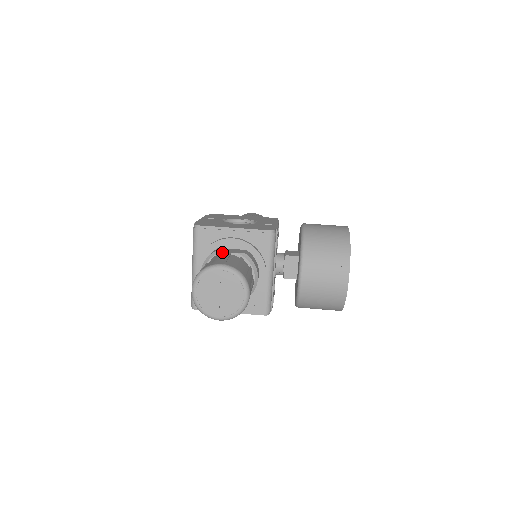
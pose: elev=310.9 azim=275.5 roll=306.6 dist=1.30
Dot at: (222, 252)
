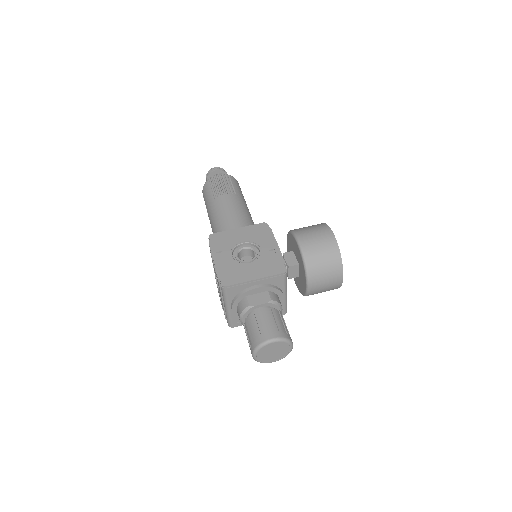
Dot at: (255, 306)
